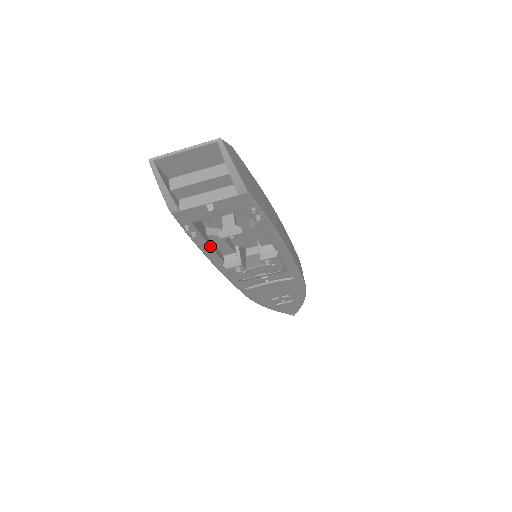
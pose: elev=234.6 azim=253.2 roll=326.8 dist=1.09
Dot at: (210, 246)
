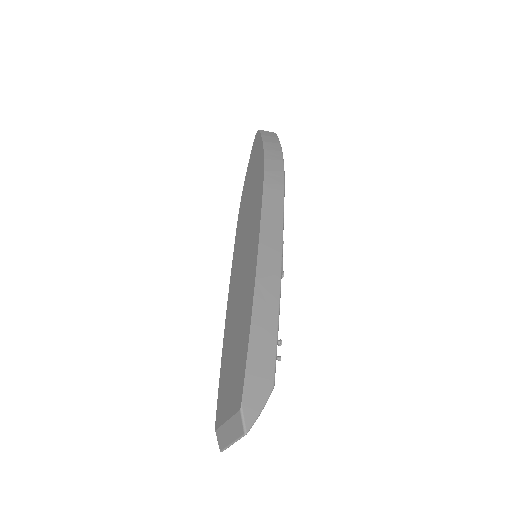
Dot at: occluded
